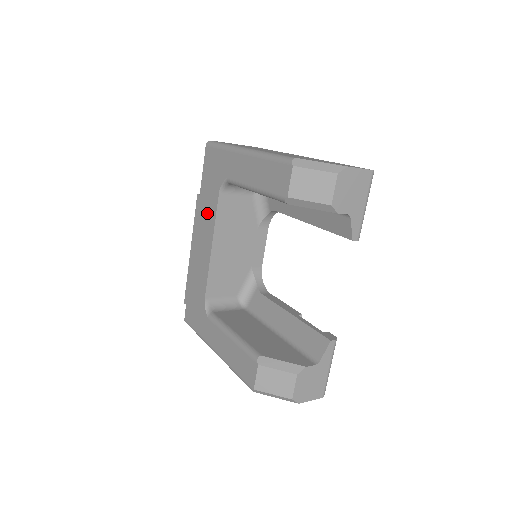
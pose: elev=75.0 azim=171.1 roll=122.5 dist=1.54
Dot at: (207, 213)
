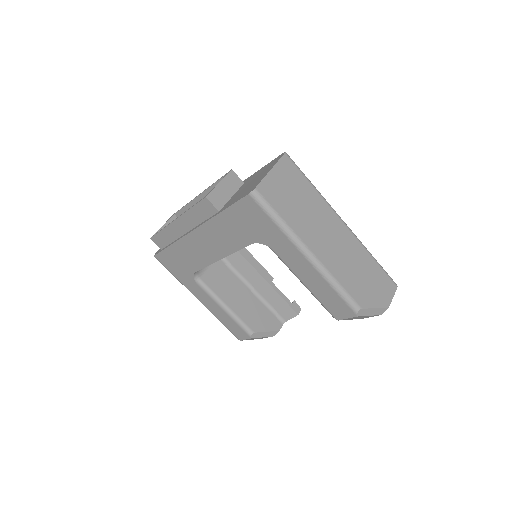
Dot at: (225, 237)
